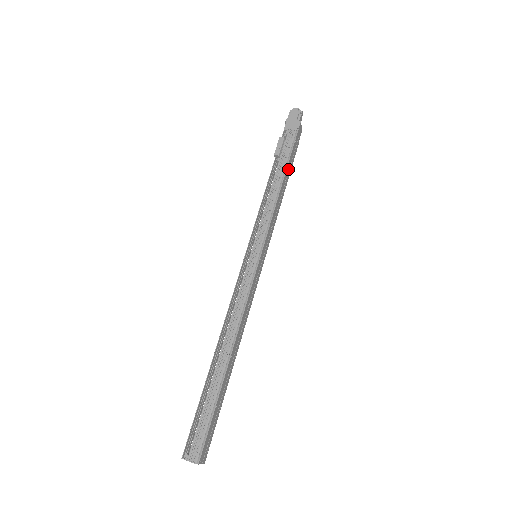
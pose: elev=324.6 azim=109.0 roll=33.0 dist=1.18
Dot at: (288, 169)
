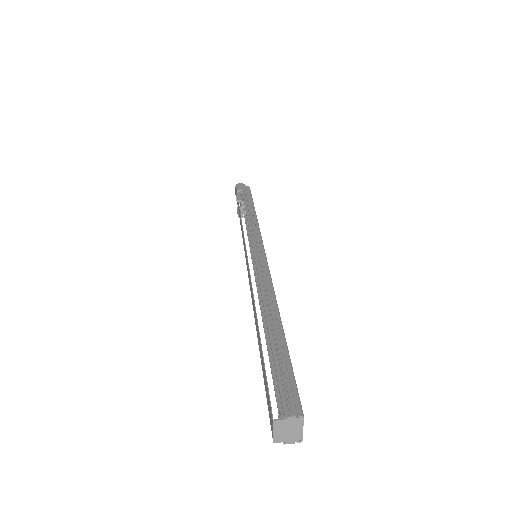
Dot at: occluded
